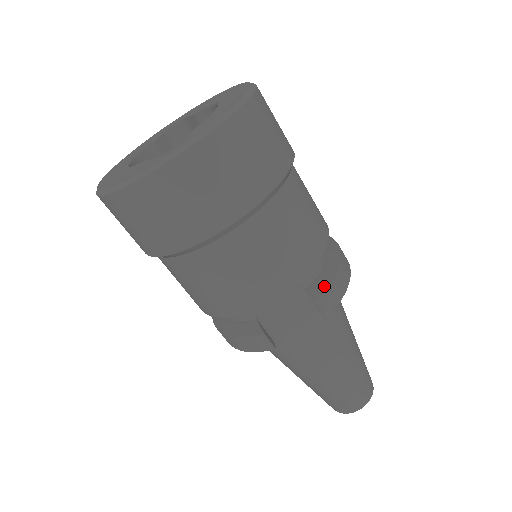
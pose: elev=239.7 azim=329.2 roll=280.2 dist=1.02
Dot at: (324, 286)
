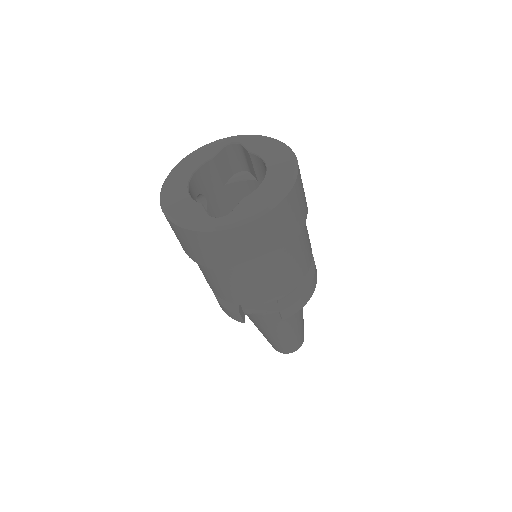
Dot at: (289, 303)
